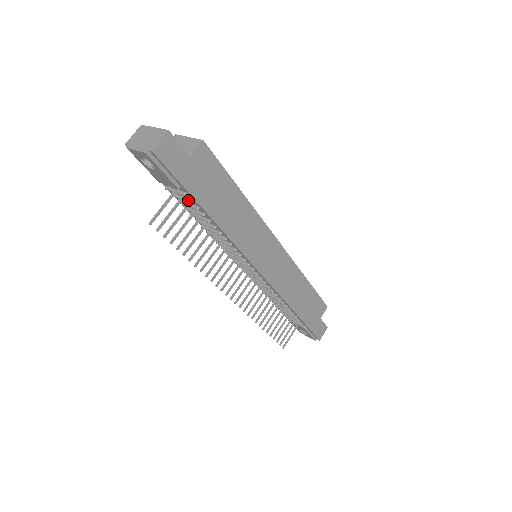
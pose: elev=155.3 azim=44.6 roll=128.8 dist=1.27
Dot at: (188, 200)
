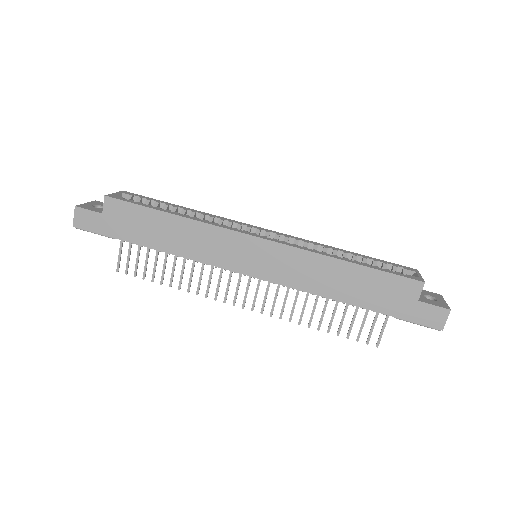
Dot at: occluded
